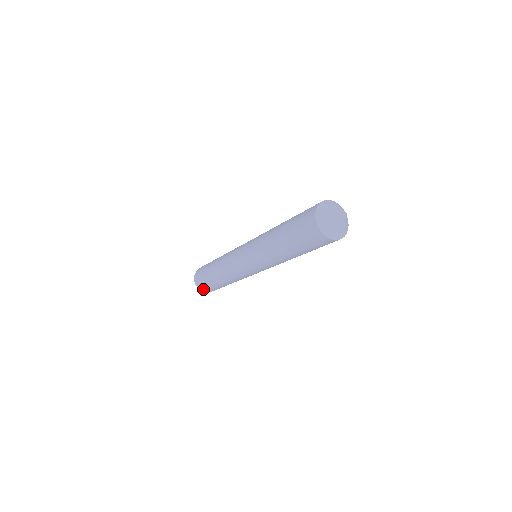
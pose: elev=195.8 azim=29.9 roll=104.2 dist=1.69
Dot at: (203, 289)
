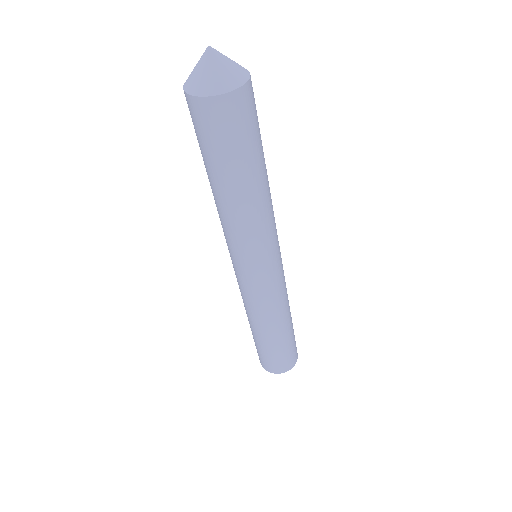
Dot at: (262, 362)
